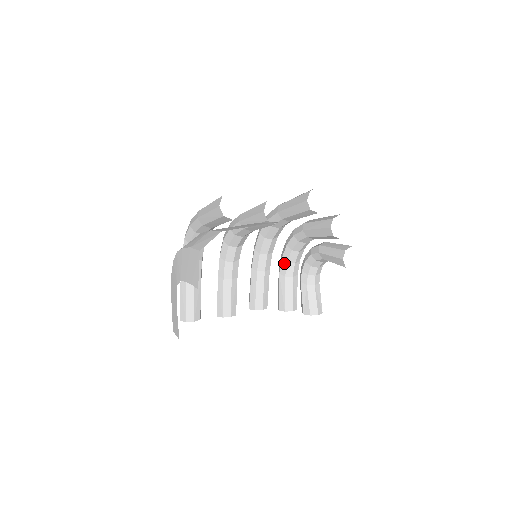
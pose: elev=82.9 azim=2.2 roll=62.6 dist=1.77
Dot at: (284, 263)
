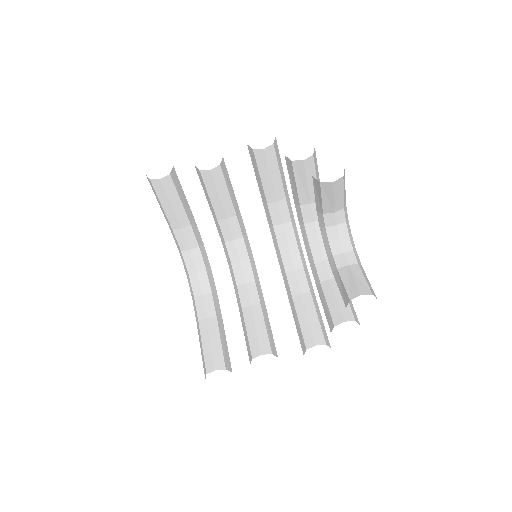
Dot at: (313, 267)
